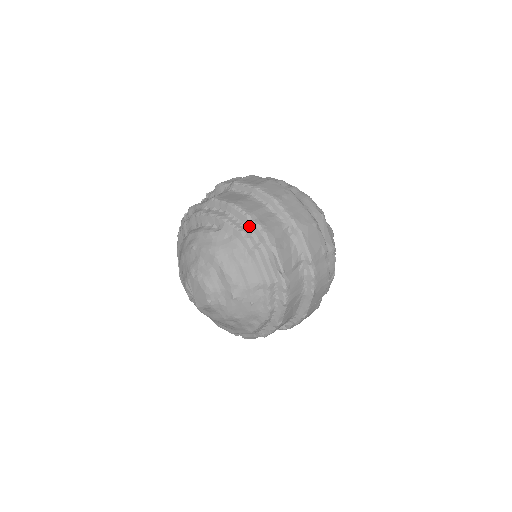
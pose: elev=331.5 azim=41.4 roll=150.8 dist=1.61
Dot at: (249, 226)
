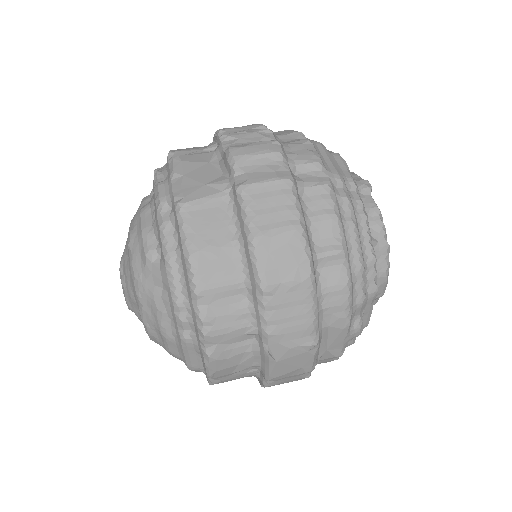
Dot at: (190, 305)
